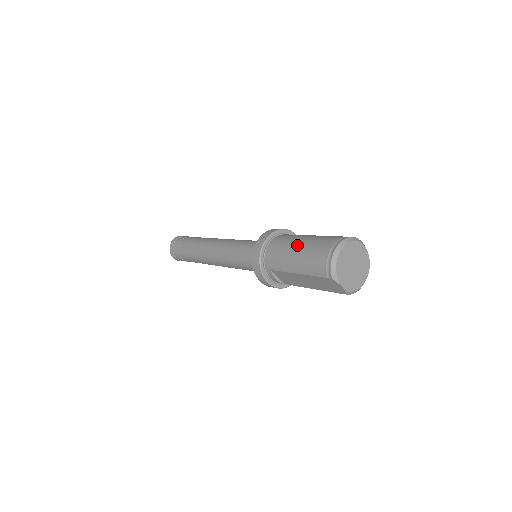
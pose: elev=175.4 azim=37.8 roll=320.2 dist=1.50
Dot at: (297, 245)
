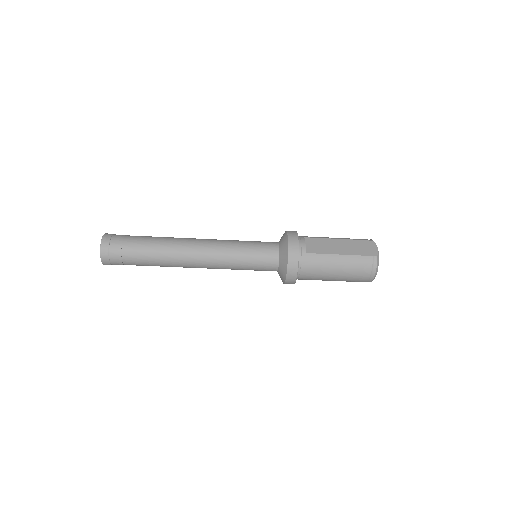
Dot at: occluded
